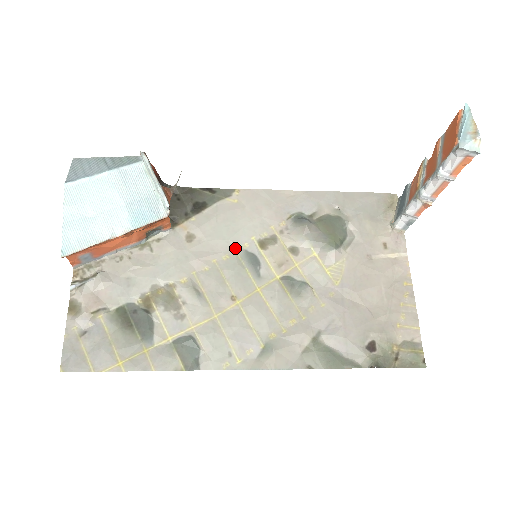
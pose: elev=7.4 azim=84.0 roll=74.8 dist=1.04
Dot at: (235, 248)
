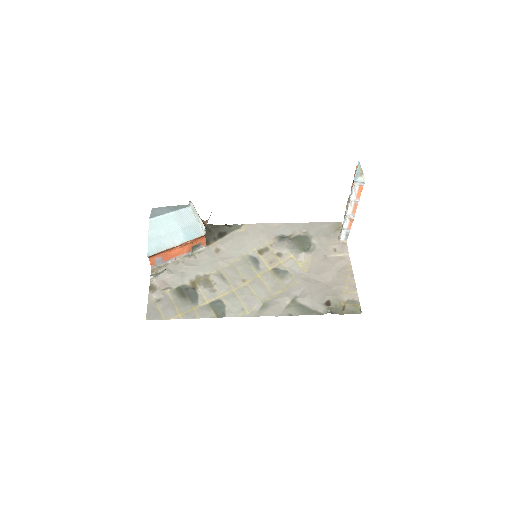
Dot at: (244, 255)
